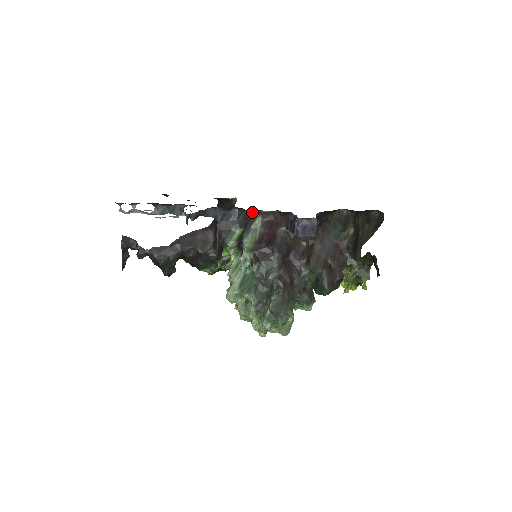
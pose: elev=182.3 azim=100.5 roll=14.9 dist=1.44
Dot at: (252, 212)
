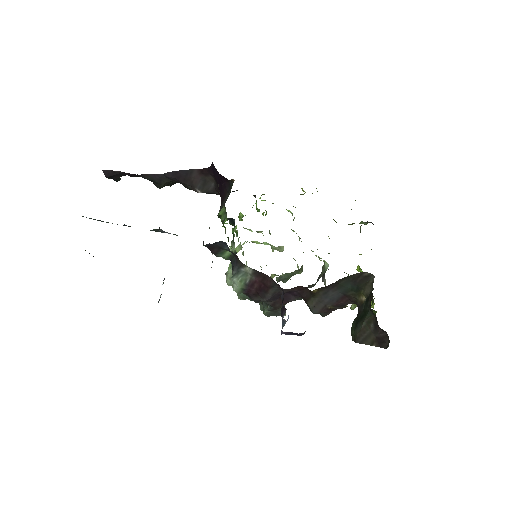
Dot at: occluded
